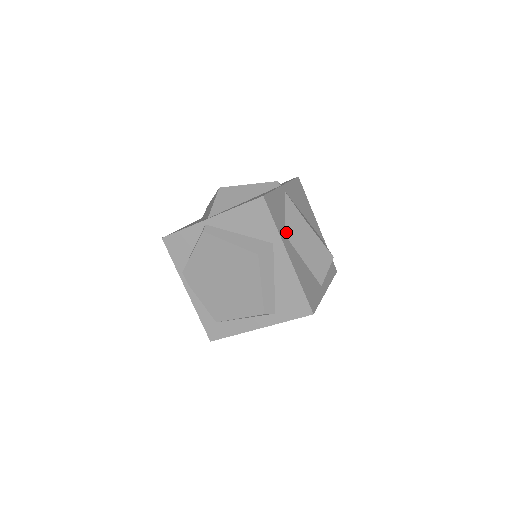
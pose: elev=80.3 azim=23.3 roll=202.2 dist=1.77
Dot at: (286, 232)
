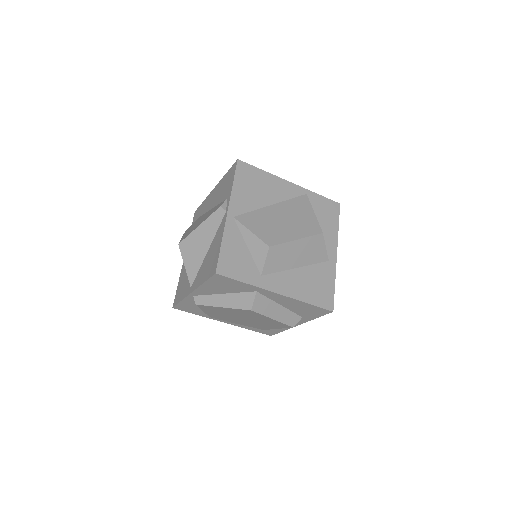
Dot at: (260, 272)
